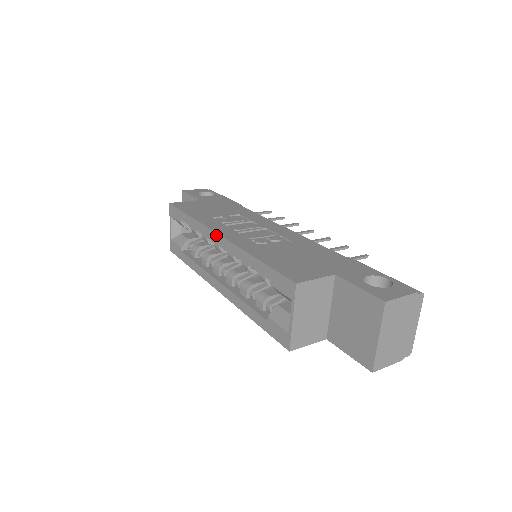
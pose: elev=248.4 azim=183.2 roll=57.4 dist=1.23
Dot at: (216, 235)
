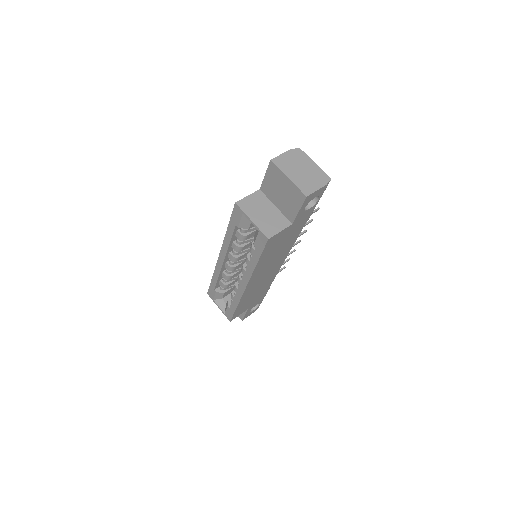
Dot at: (219, 259)
